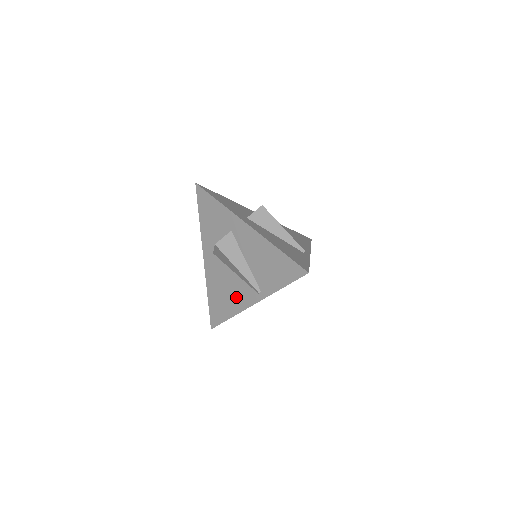
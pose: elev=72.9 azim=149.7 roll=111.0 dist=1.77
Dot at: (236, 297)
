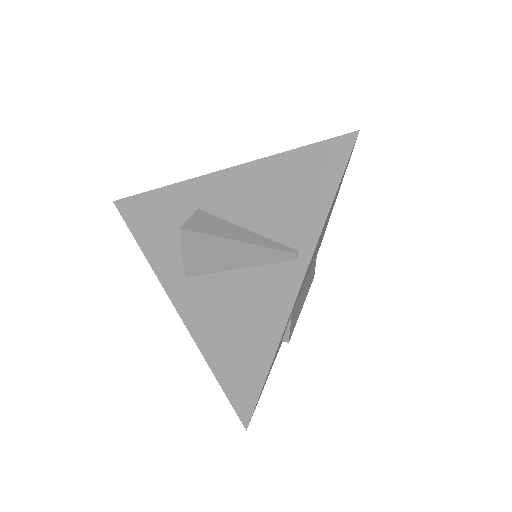
Dot at: (261, 310)
